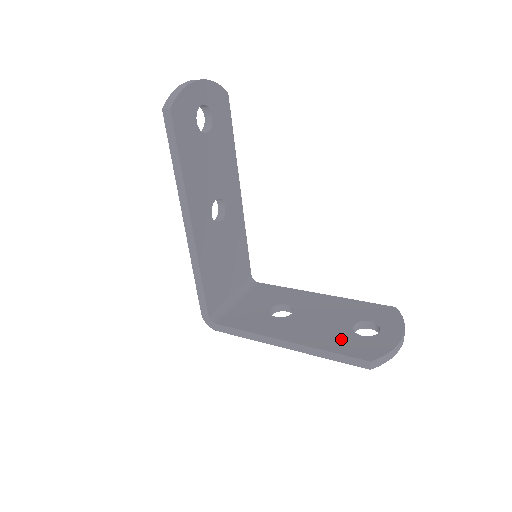
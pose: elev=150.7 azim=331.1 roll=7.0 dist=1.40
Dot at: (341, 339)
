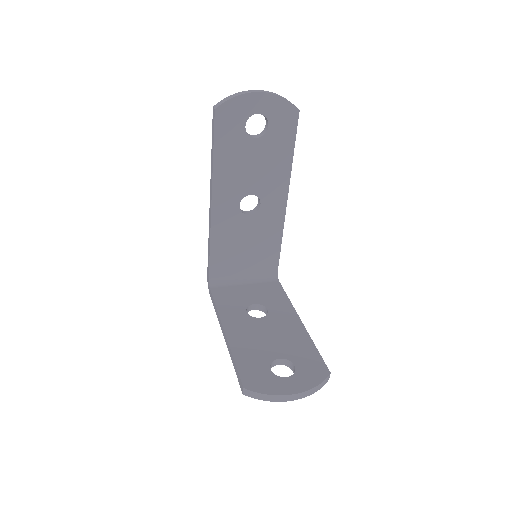
Dot at: (255, 359)
